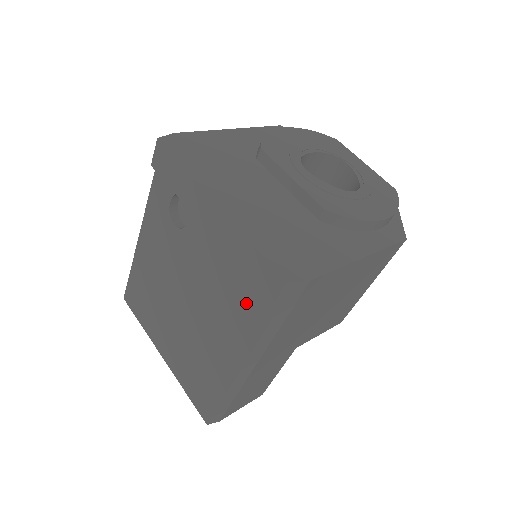
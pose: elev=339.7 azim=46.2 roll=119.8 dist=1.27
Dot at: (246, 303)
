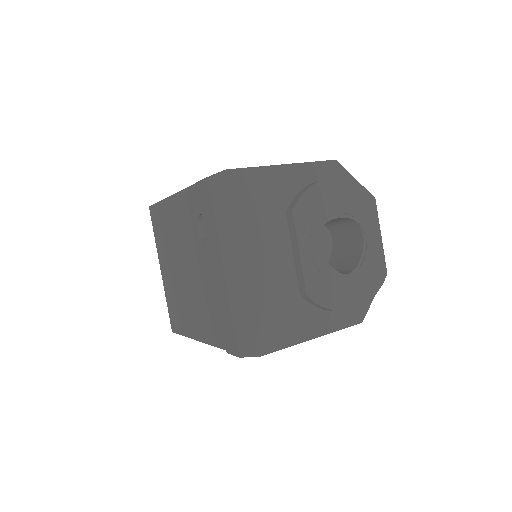
Dot at: (218, 325)
